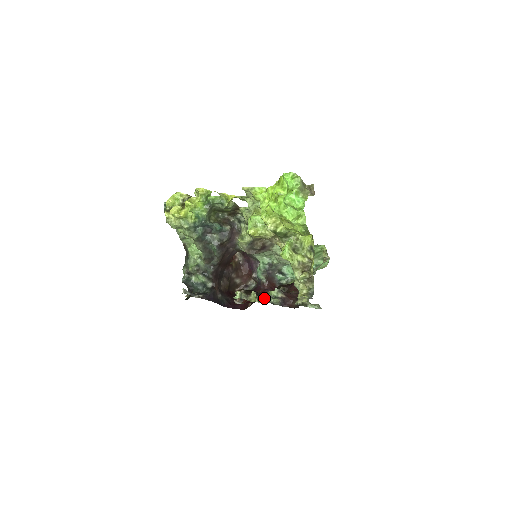
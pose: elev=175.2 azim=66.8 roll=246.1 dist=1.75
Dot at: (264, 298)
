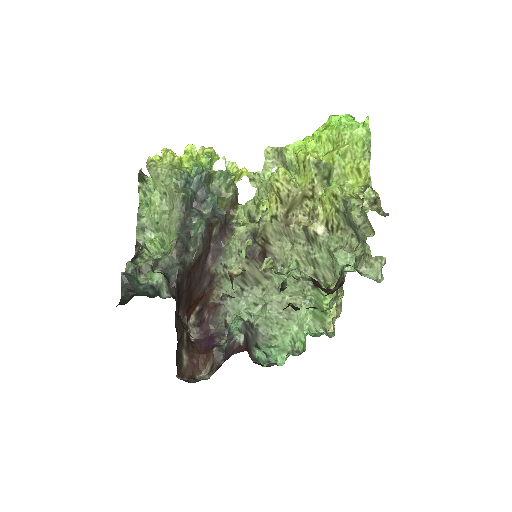
Dot at: (284, 270)
